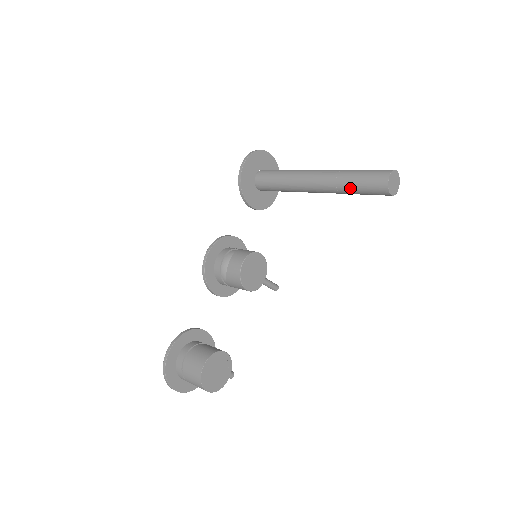
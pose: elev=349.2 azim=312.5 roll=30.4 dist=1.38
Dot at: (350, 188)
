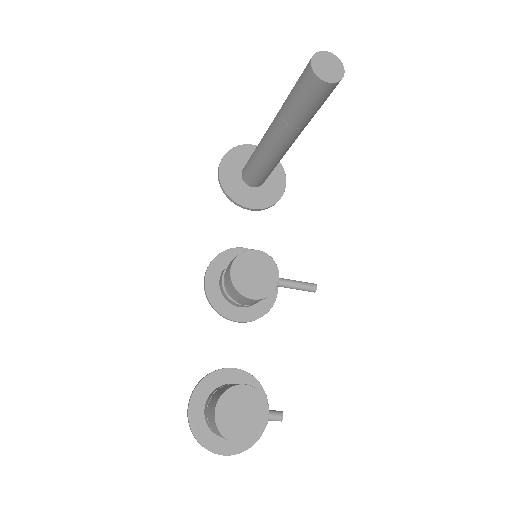
Dot at: (294, 112)
